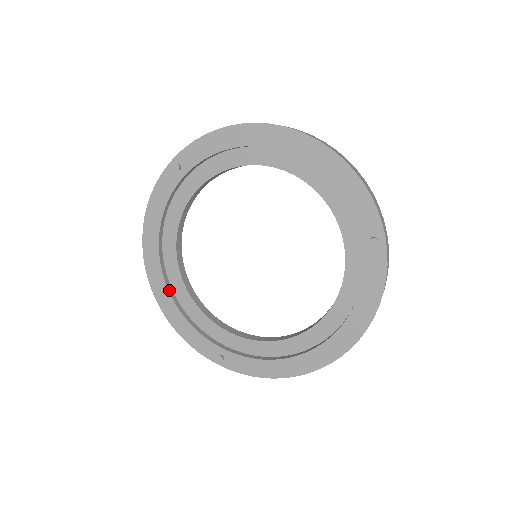
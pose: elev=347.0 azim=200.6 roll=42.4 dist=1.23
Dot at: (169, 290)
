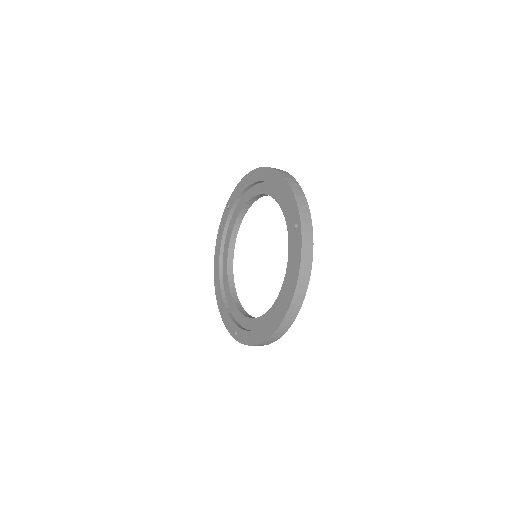
Dot at: (221, 288)
